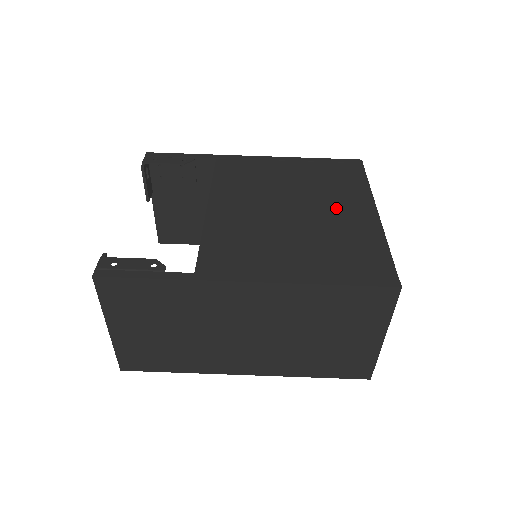
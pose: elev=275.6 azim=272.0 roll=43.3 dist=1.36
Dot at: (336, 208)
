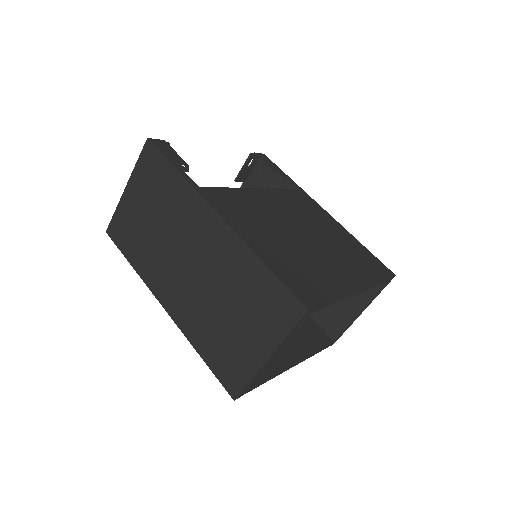
Dot at: (334, 261)
